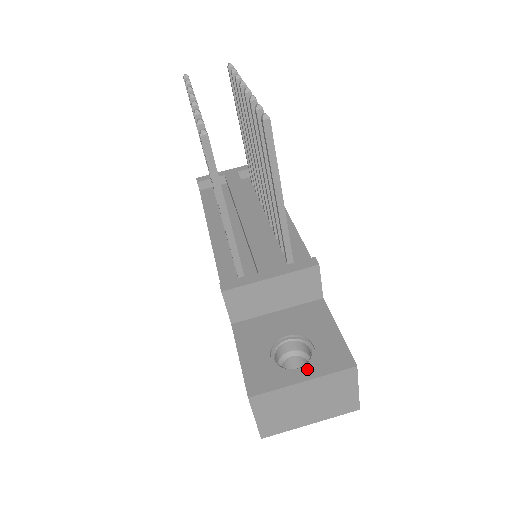
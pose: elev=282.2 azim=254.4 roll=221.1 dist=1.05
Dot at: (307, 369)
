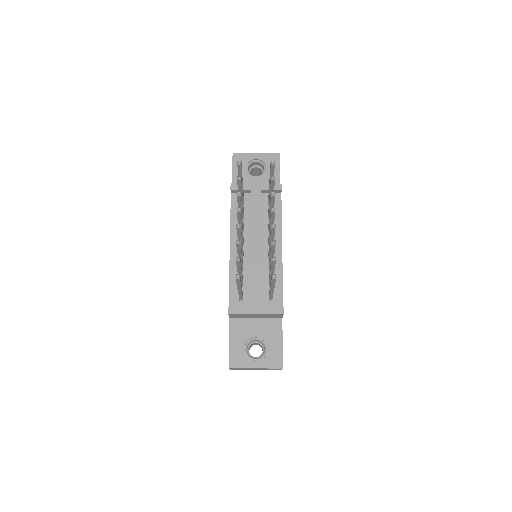
Dot at: (260, 362)
